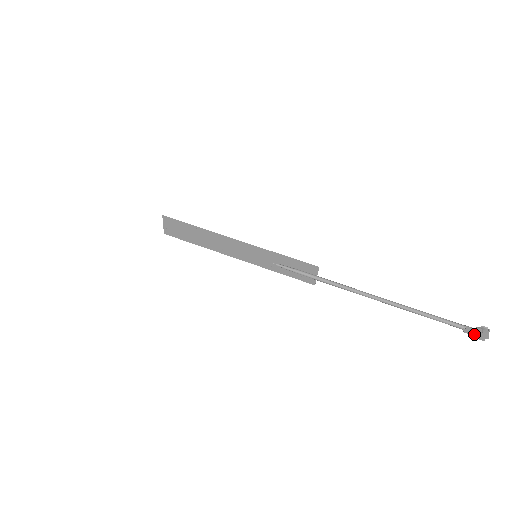
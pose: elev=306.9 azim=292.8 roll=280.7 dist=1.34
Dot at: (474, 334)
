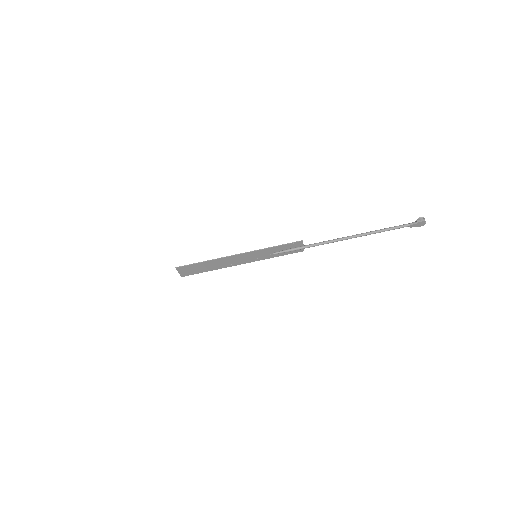
Dot at: (417, 225)
